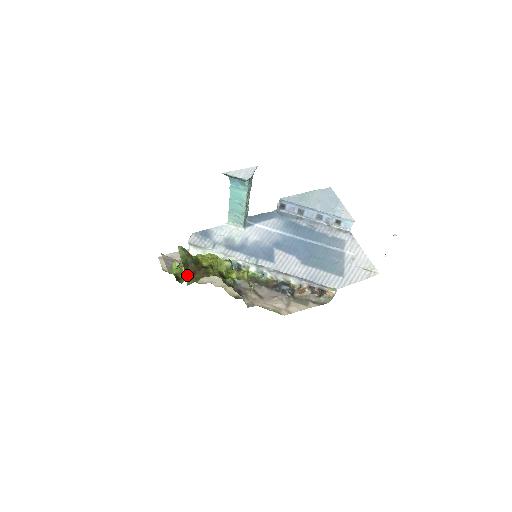
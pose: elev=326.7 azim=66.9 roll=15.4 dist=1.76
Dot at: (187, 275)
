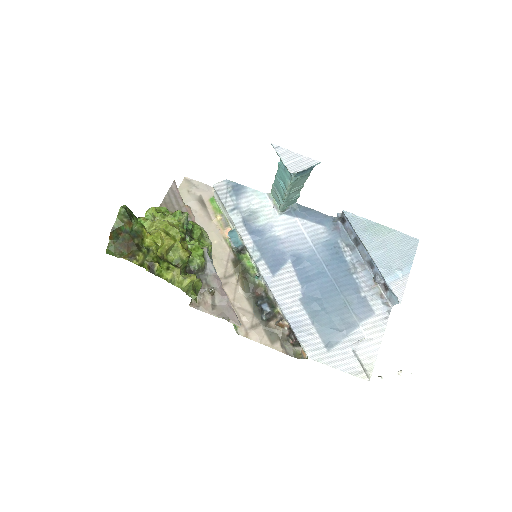
Dot at: (112, 243)
